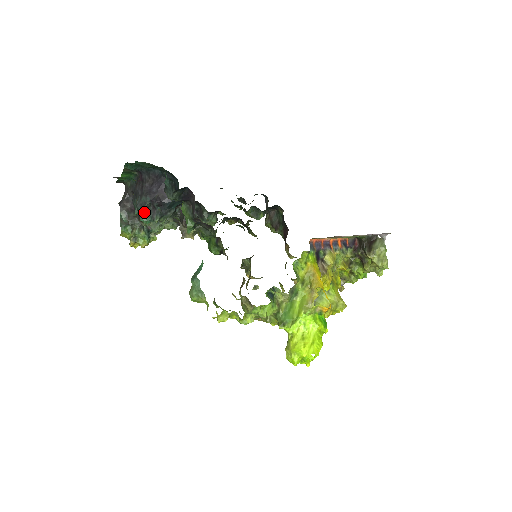
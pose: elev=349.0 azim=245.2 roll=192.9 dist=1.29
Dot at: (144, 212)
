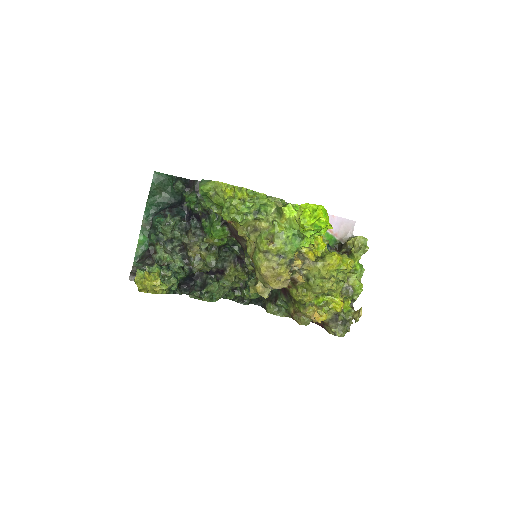
Dot at: (159, 216)
